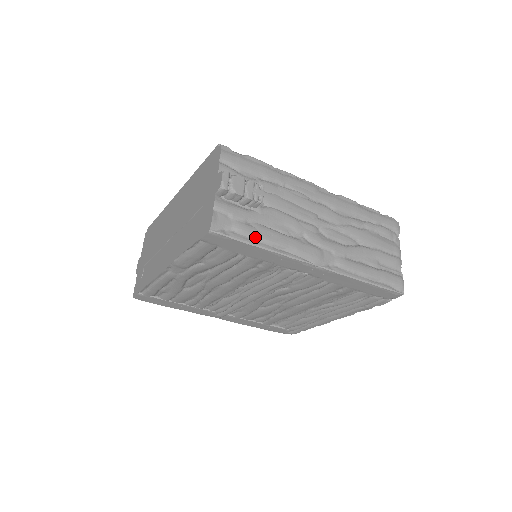
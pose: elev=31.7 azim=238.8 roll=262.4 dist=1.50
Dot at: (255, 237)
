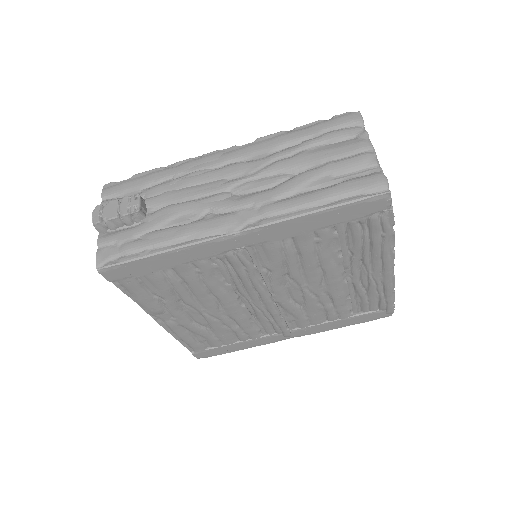
Dot at: (146, 248)
